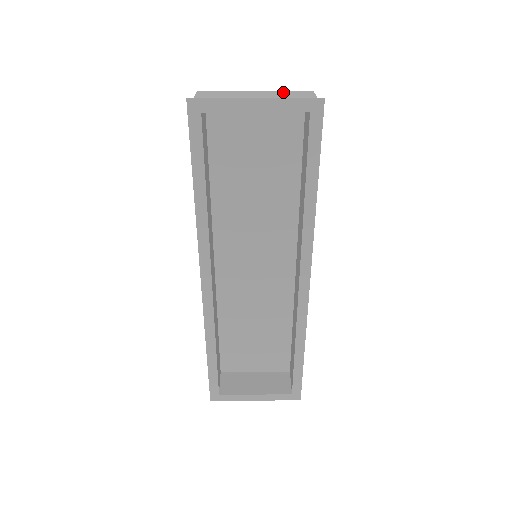
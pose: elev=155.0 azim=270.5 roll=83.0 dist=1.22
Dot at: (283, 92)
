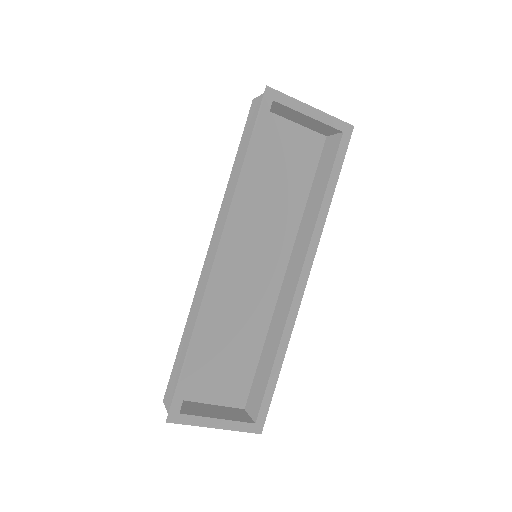
Dot at: occluded
